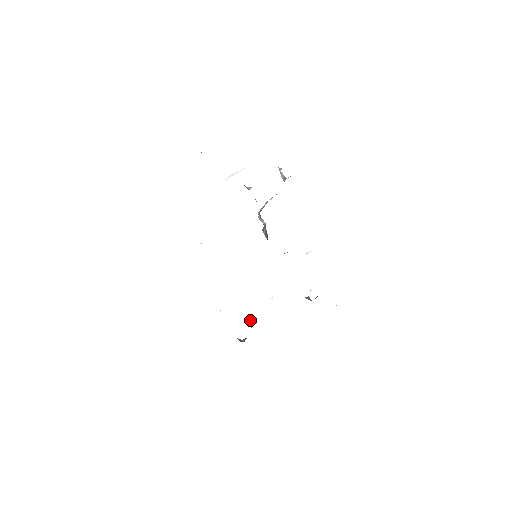
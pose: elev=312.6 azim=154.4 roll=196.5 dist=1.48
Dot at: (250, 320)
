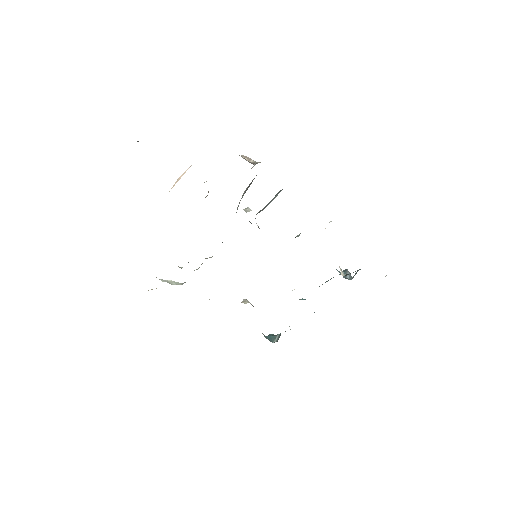
Dot at: occluded
